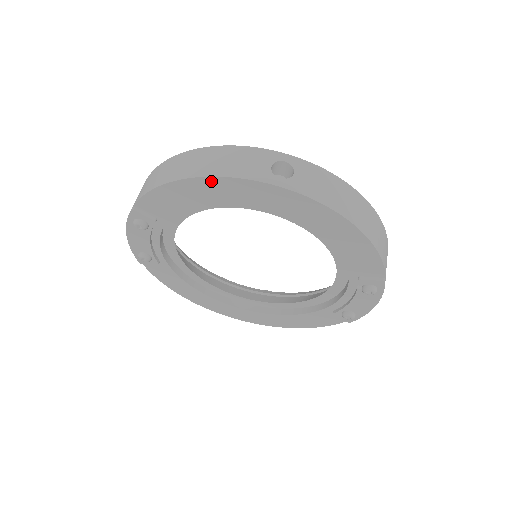
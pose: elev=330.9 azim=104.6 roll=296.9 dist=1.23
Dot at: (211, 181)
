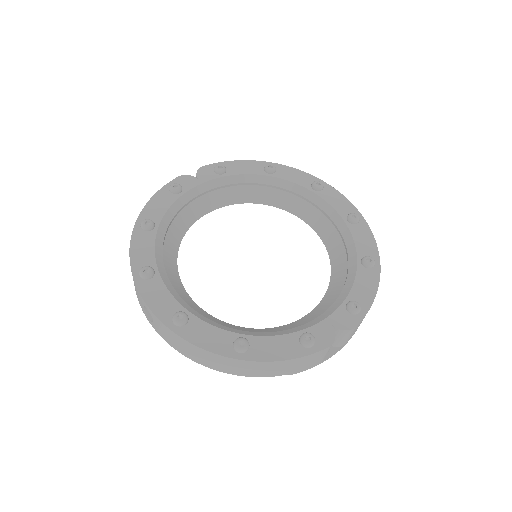
Dot at: occluded
